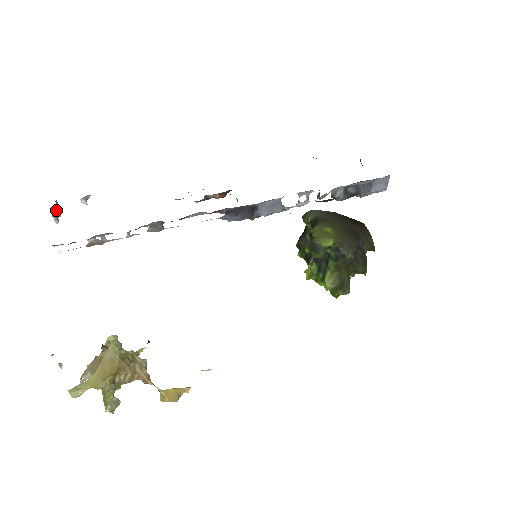
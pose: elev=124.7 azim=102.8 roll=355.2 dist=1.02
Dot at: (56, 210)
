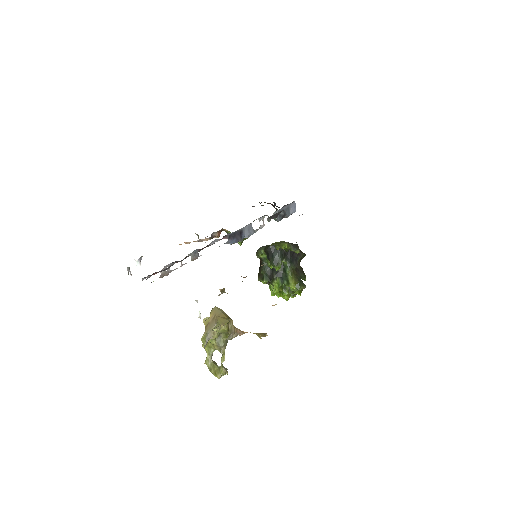
Dot at: (127, 269)
